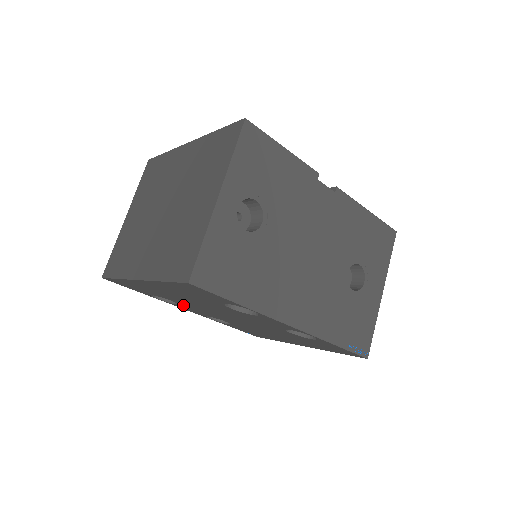
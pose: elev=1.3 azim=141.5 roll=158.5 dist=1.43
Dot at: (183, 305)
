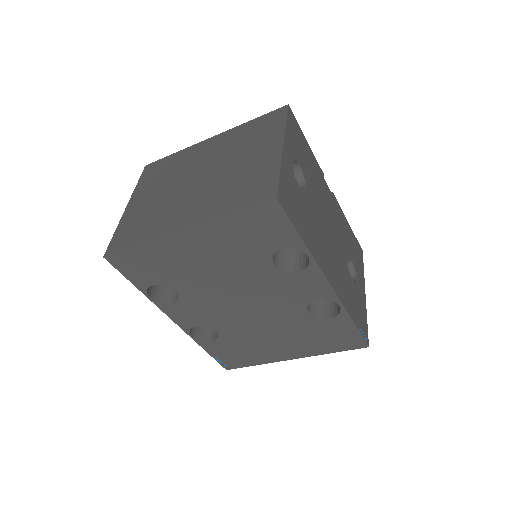
Dot at: (184, 300)
